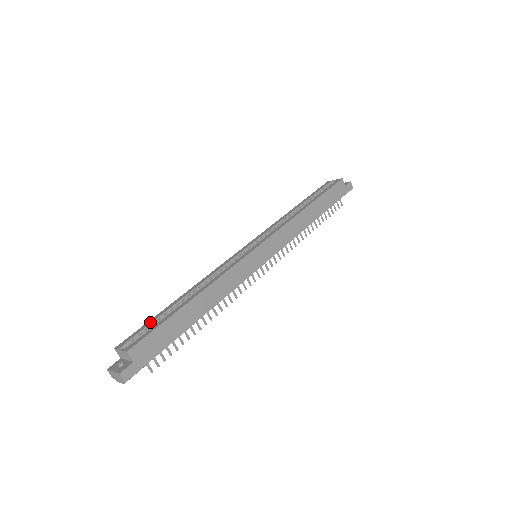
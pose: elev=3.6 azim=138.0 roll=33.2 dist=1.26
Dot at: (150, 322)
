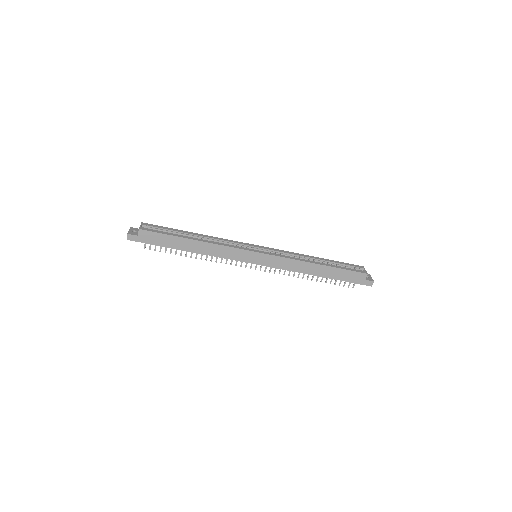
Dot at: (167, 228)
